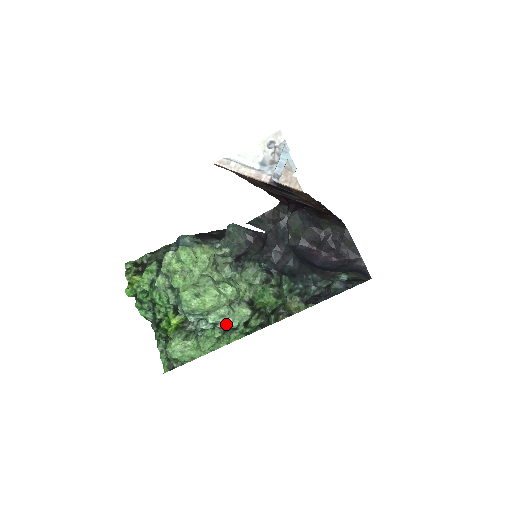
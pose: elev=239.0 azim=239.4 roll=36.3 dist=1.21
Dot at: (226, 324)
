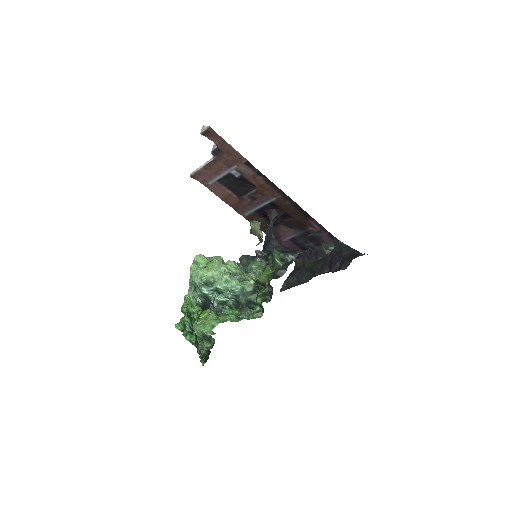
Dot at: (231, 286)
